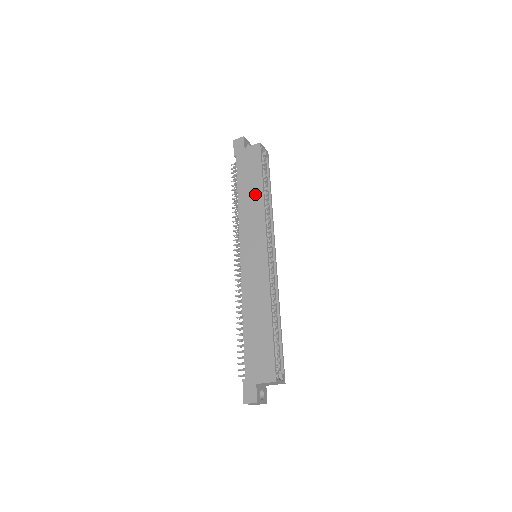
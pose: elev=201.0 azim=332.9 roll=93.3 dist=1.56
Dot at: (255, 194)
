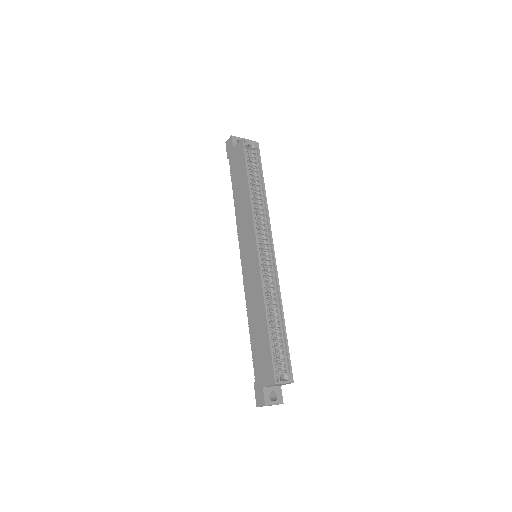
Dot at: (244, 194)
